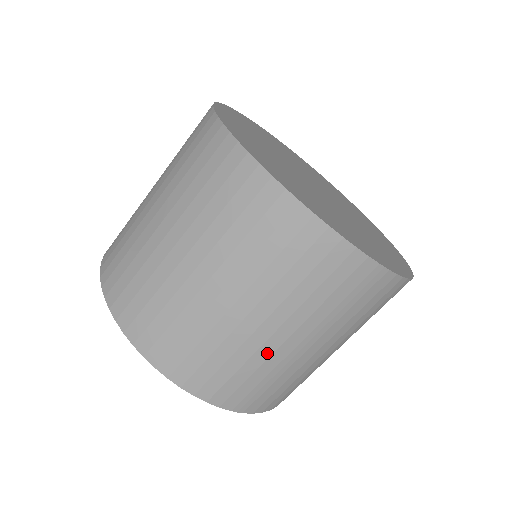
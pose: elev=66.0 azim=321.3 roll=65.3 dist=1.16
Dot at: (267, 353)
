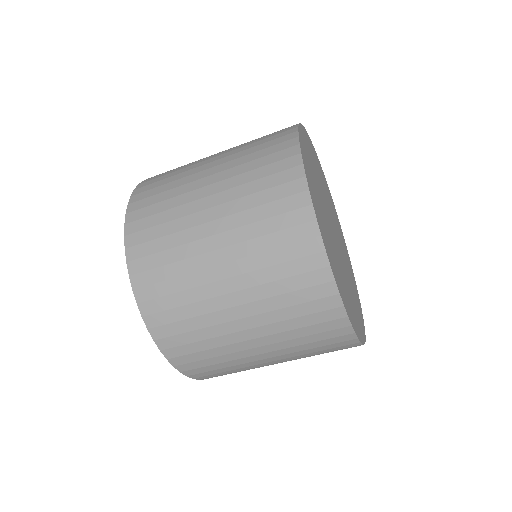
Dot at: occluded
